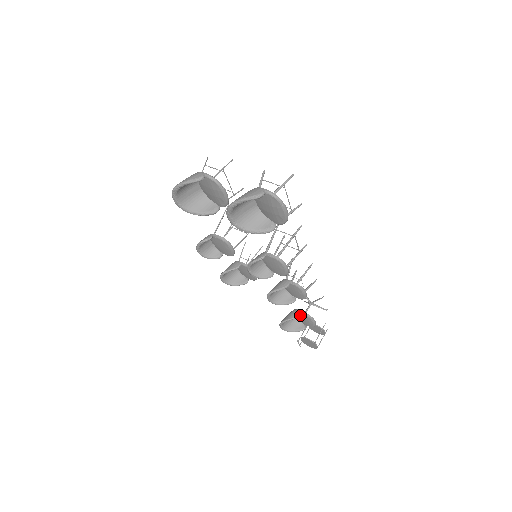
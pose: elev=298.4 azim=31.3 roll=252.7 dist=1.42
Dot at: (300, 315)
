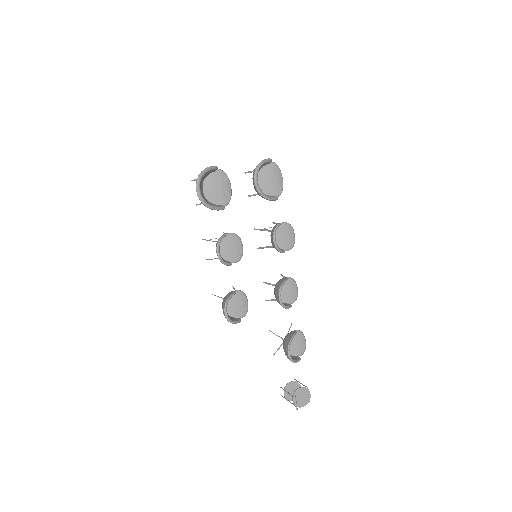
Dot at: (295, 332)
